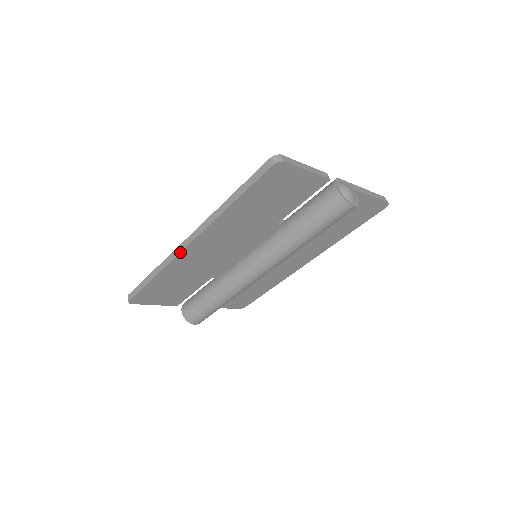
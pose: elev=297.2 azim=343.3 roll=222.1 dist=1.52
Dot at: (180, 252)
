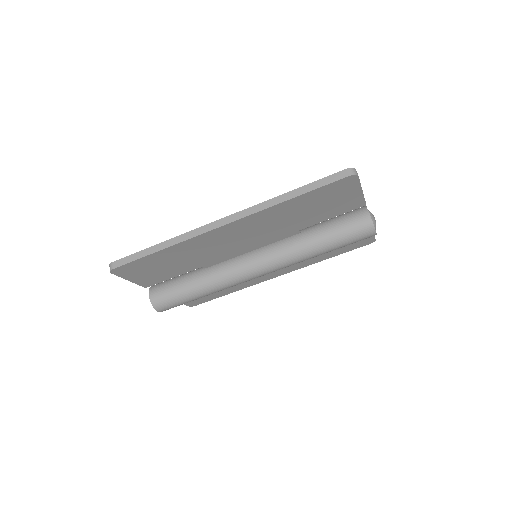
Dot at: (208, 231)
